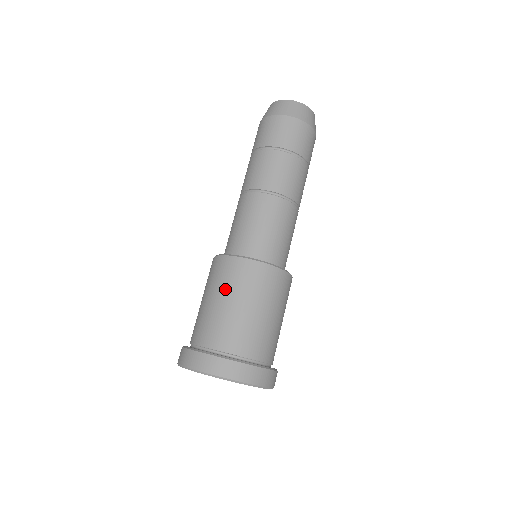
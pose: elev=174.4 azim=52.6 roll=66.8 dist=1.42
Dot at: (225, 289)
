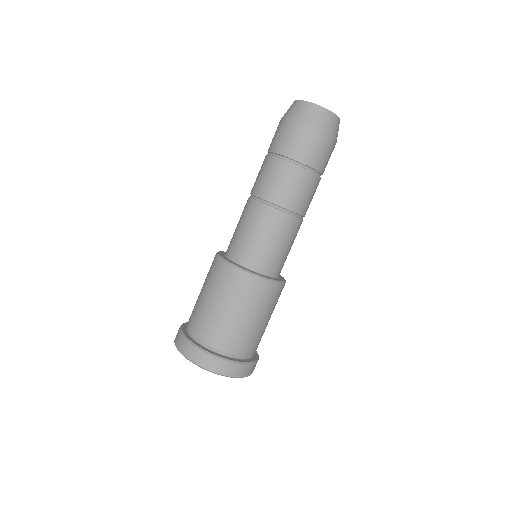
Dot at: (231, 300)
